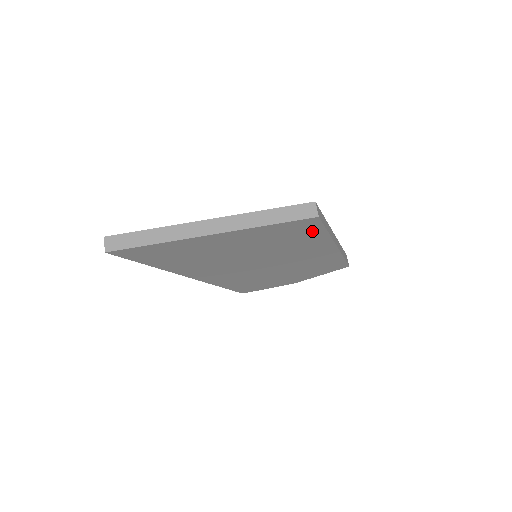
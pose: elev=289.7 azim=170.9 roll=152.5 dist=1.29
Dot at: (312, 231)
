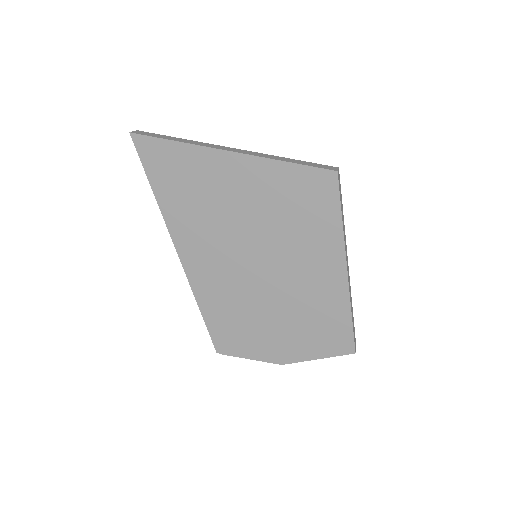
Dot at: (326, 206)
